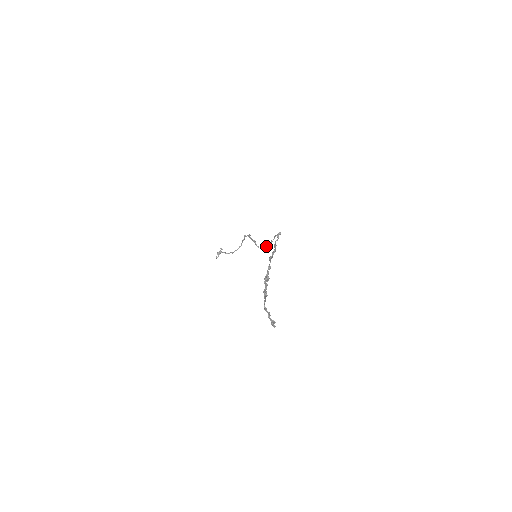
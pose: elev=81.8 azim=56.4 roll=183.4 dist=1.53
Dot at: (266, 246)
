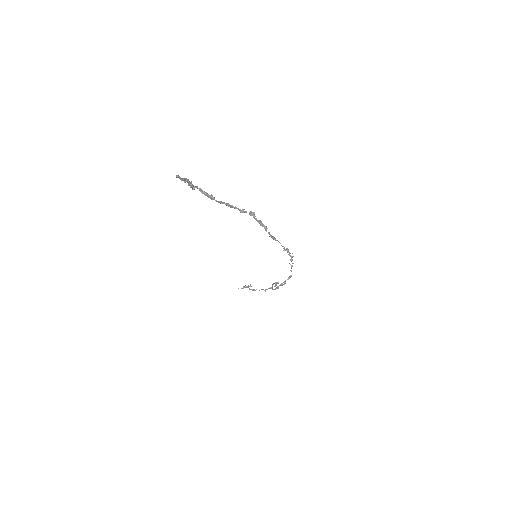
Dot at: (278, 286)
